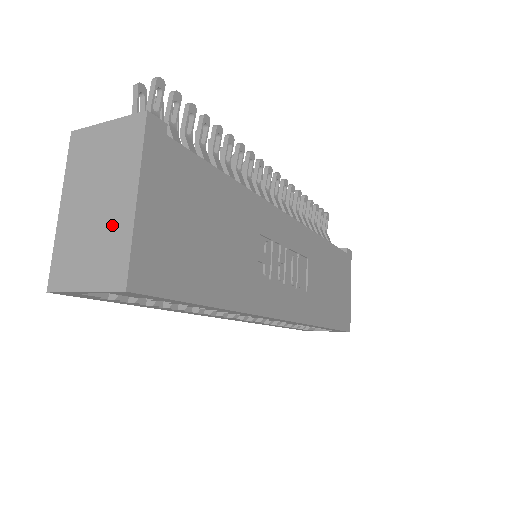
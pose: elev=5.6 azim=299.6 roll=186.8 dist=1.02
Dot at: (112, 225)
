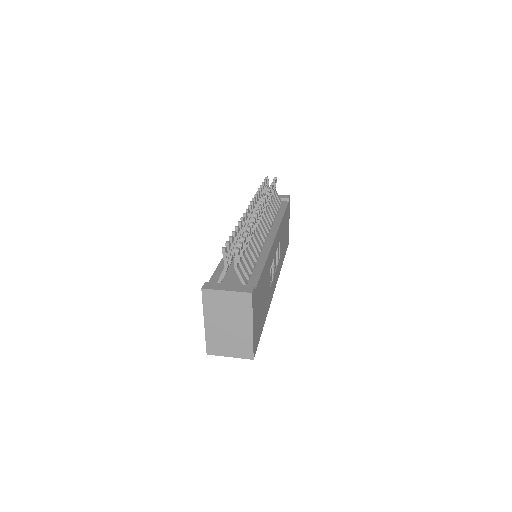
Dot at: (241, 336)
